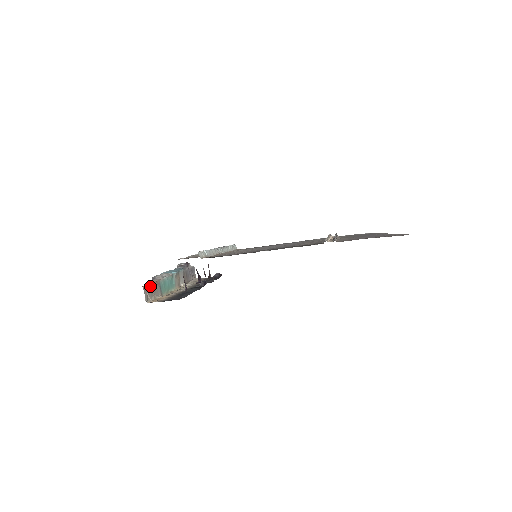
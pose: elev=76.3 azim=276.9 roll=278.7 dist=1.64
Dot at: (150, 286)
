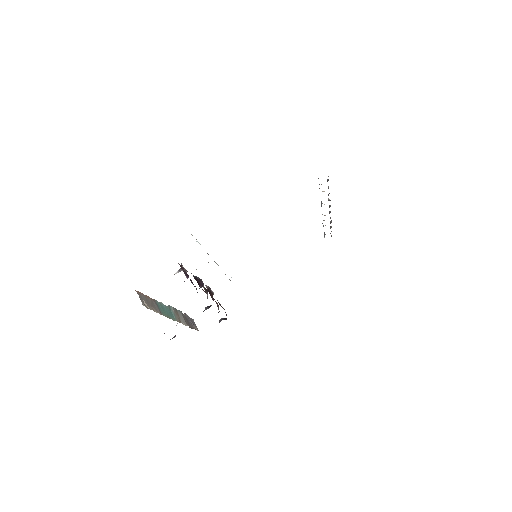
Dot at: (144, 296)
